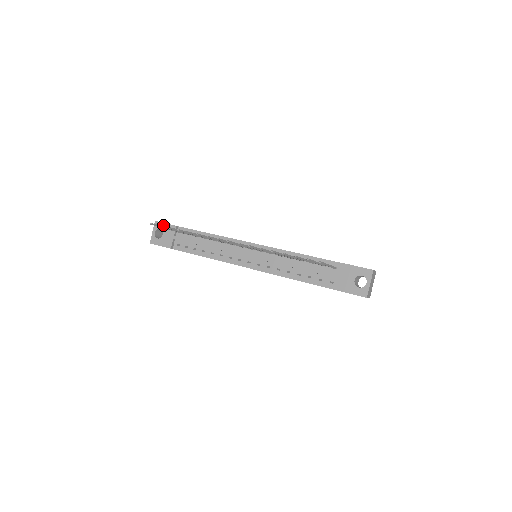
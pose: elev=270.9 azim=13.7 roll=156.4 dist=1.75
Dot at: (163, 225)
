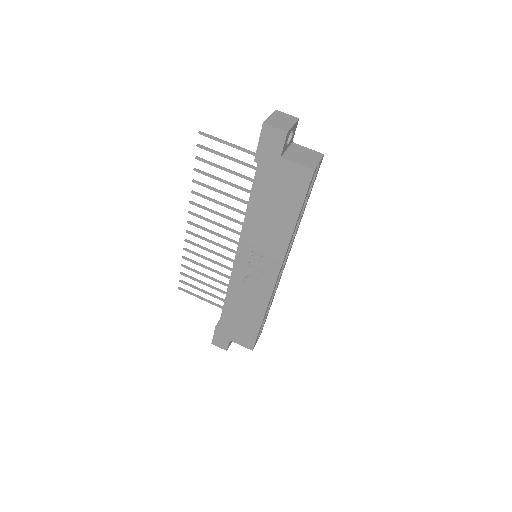
Dot at: occluded
